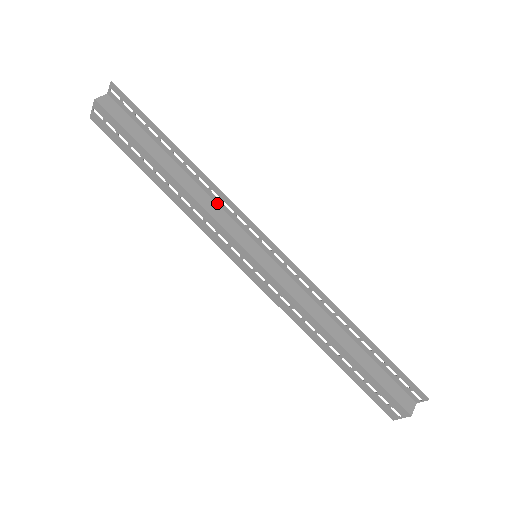
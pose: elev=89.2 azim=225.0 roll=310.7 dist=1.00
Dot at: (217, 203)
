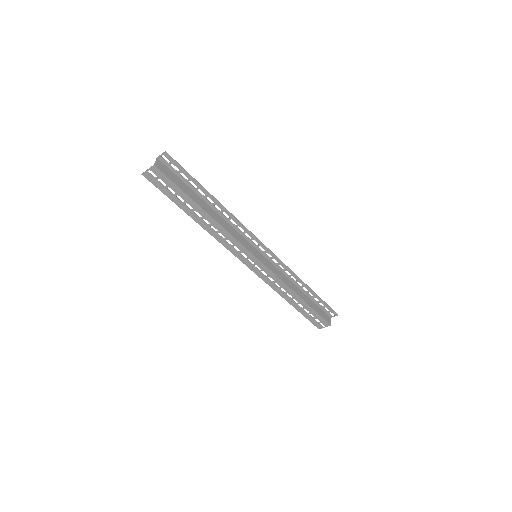
Dot at: (232, 226)
